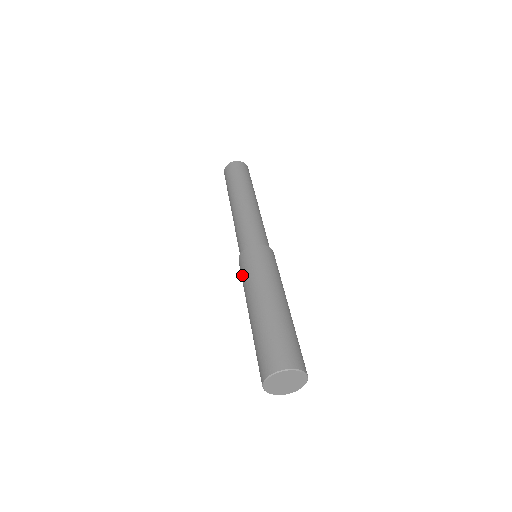
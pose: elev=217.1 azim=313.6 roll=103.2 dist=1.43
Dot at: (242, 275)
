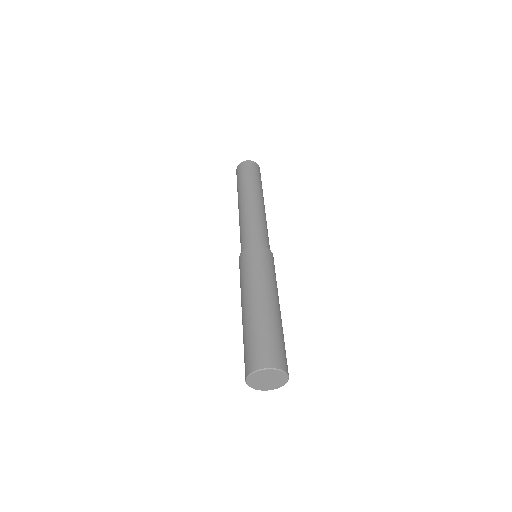
Dot at: occluded
